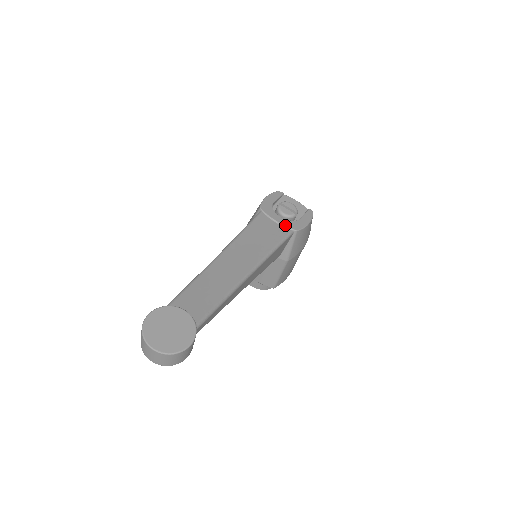
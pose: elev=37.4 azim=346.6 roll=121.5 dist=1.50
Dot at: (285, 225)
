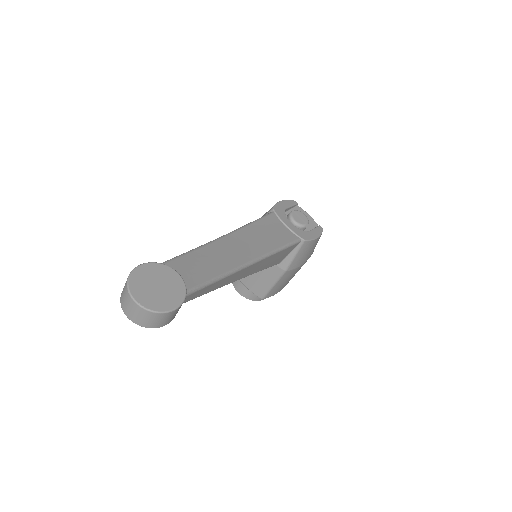
Dot at: (294, 231)
